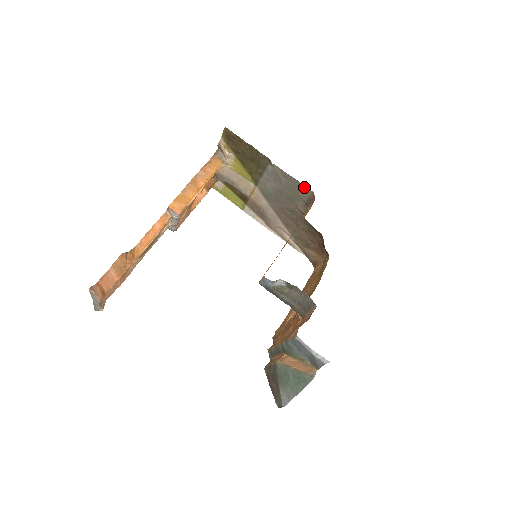
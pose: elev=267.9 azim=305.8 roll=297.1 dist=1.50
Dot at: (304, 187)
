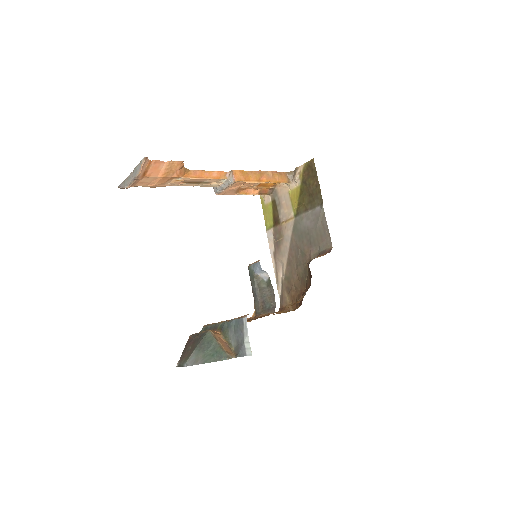
Dot at: (329, 239)
